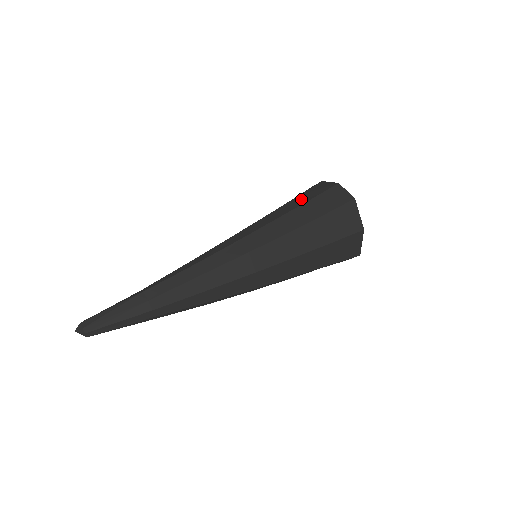
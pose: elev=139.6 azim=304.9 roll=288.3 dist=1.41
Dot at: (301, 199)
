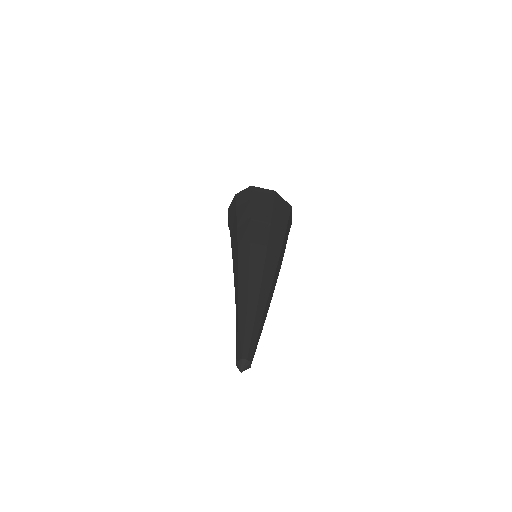
Dot at: (232, 217)
